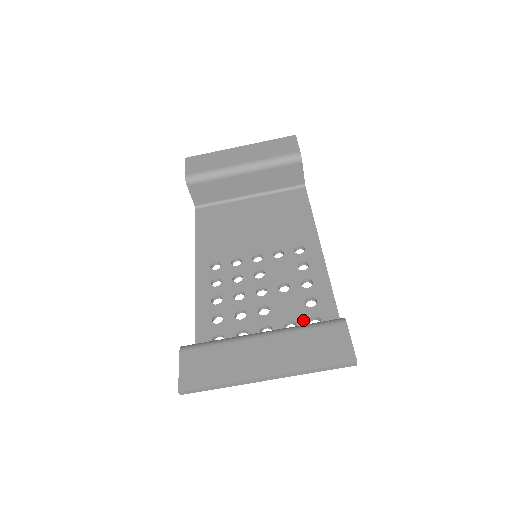
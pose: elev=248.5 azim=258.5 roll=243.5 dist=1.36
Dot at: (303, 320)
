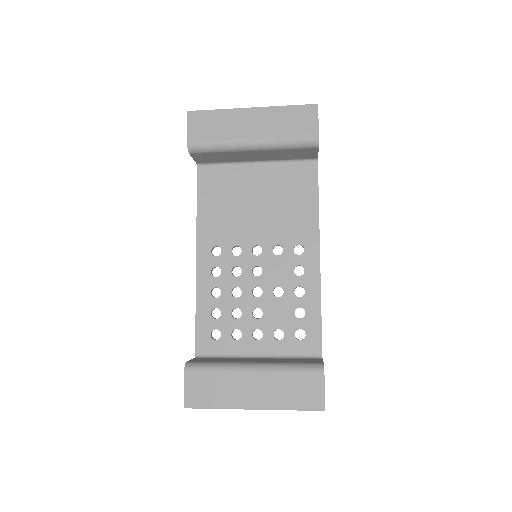
Dot at: (290, 331)
